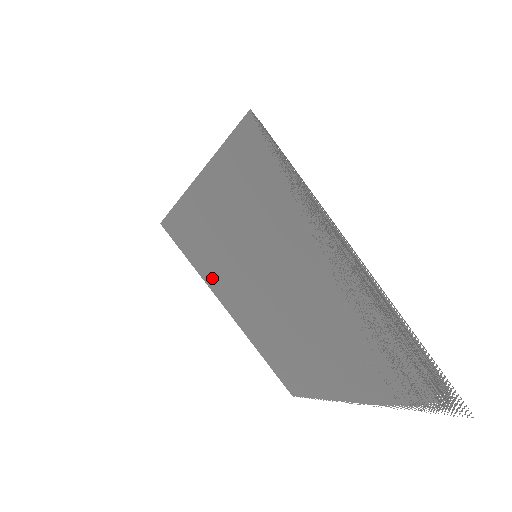
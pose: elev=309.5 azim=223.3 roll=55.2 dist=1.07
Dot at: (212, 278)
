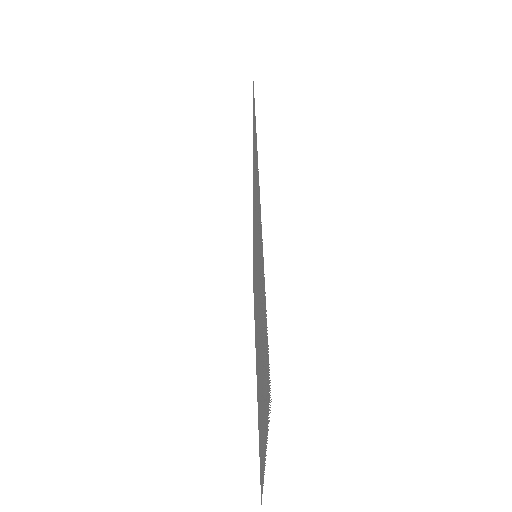
Dot at: occluded
